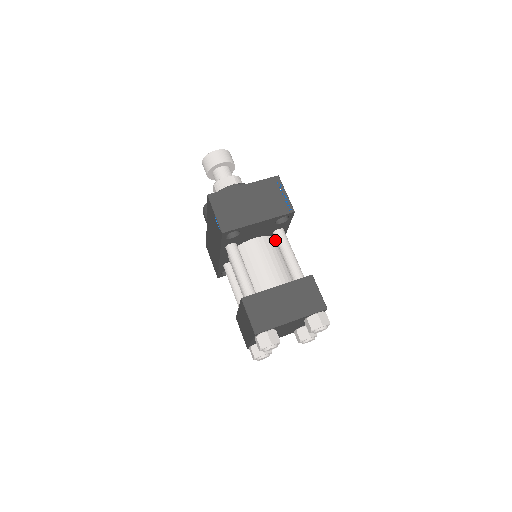
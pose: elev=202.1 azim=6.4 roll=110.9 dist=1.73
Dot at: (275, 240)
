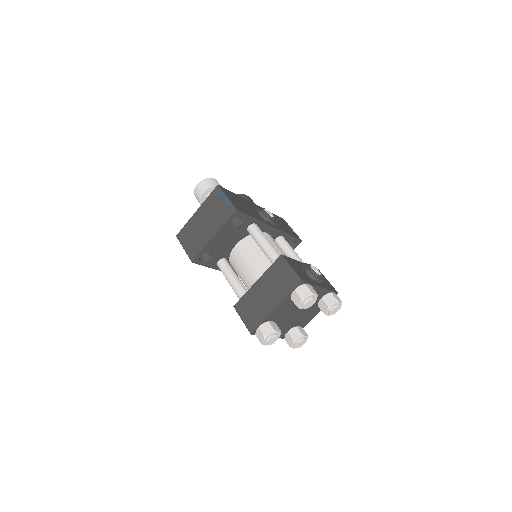
Dot at: occluded
